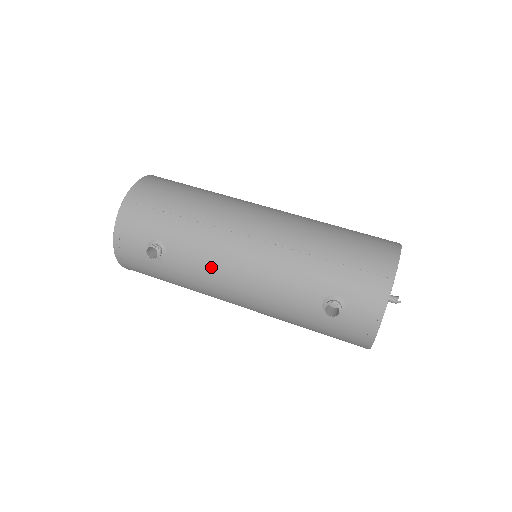
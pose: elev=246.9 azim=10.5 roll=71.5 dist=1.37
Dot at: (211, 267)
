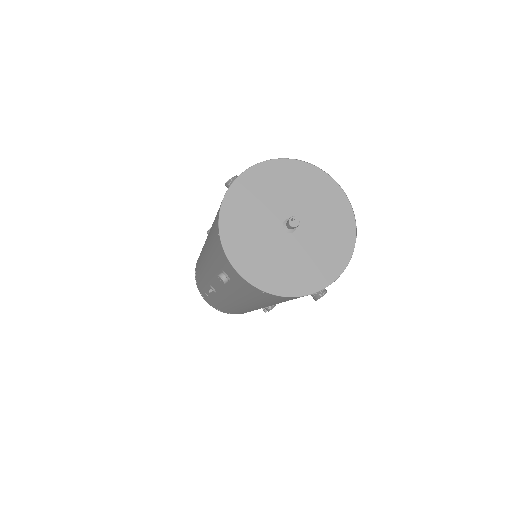
Dot at: occluded
